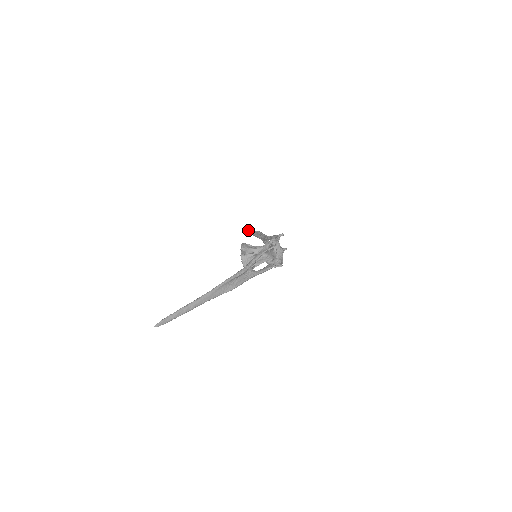
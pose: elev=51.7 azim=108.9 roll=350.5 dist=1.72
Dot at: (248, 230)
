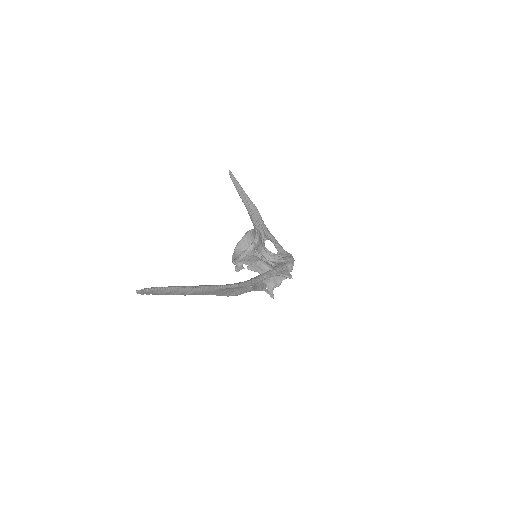
Dot at: occluded
